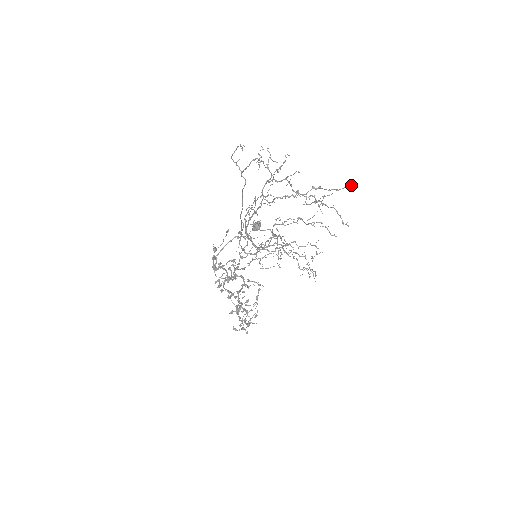
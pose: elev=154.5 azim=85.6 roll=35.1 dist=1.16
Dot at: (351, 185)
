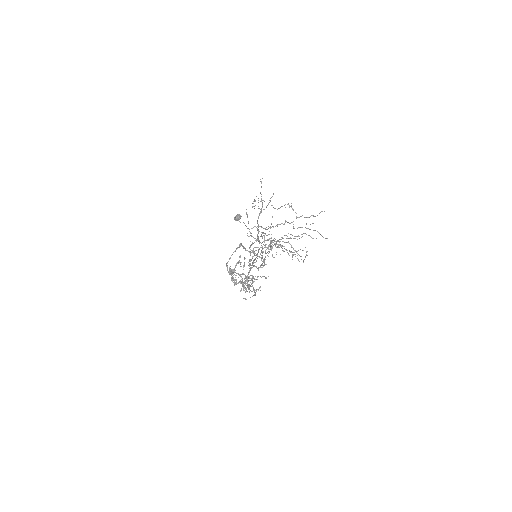
Dot at: occluded
